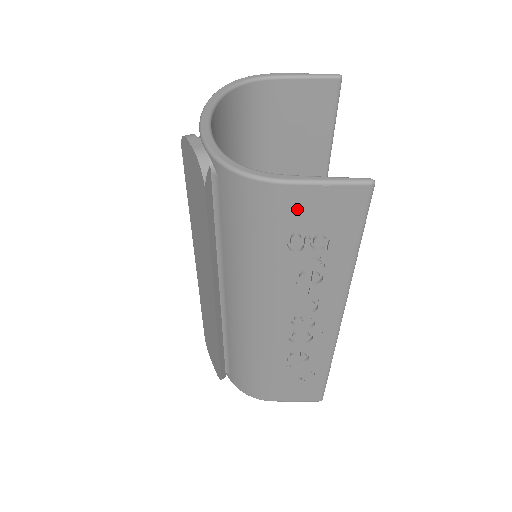
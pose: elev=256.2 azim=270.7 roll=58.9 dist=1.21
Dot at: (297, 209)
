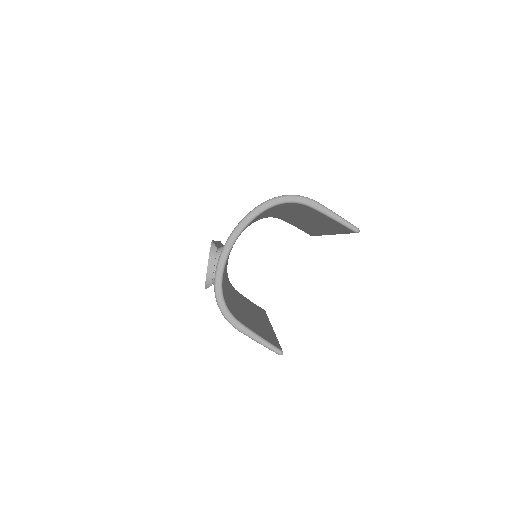
Dot at: occluded
